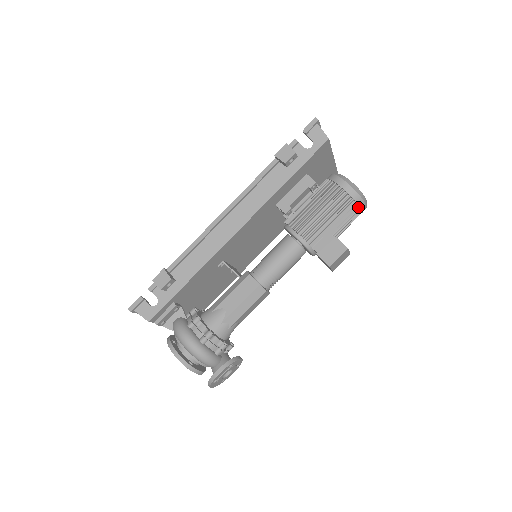
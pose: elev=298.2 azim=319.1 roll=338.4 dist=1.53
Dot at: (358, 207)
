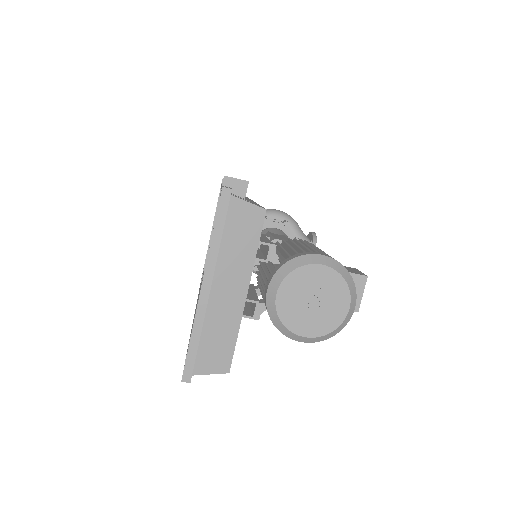
Dot at: occluded
